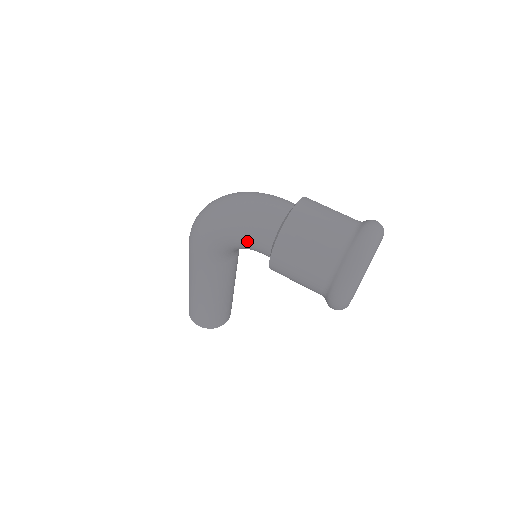
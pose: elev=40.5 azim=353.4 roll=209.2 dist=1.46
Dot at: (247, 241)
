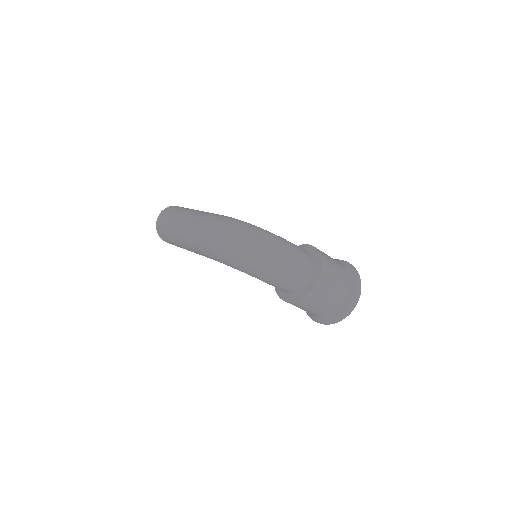
Dot at: occluded
